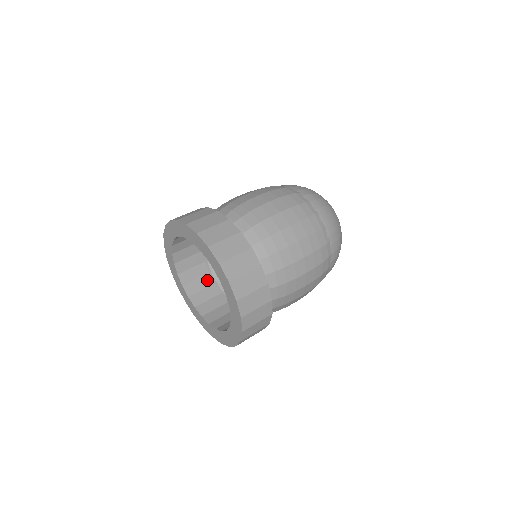
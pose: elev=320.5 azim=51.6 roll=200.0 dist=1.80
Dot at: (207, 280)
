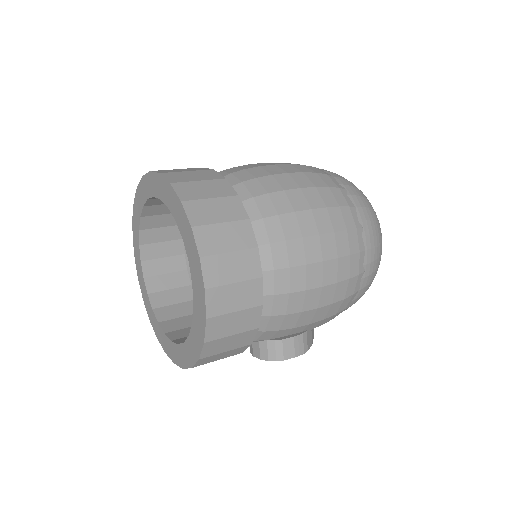
Dot at: occluded
